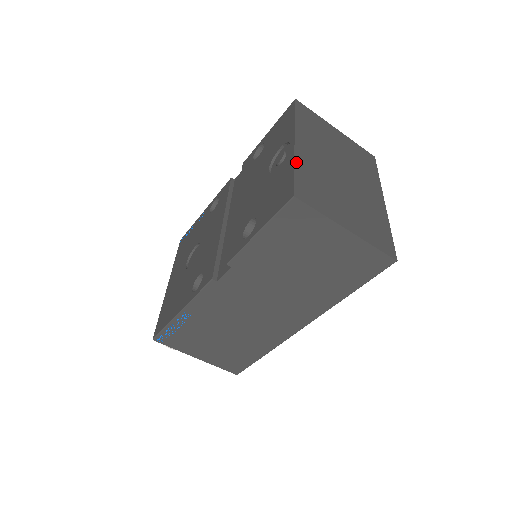
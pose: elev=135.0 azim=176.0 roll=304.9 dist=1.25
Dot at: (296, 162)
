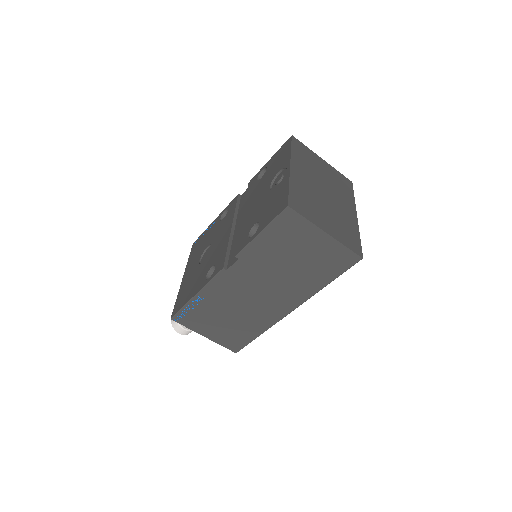
Dot at: (291, 182)
